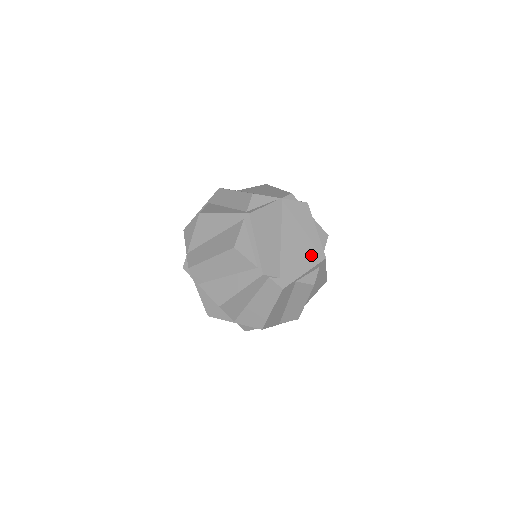
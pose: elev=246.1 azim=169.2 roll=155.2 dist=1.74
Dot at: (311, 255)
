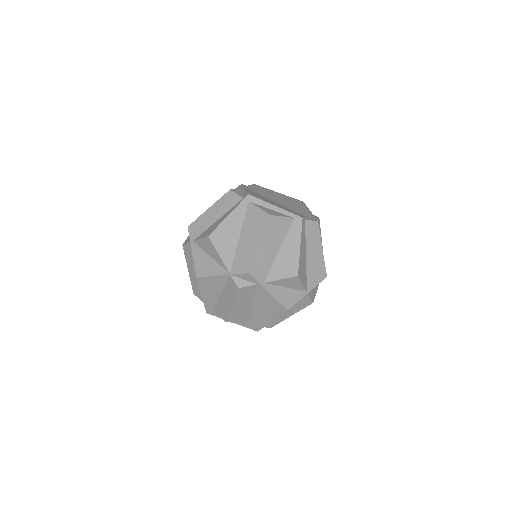
Dot at: (297, 203)
